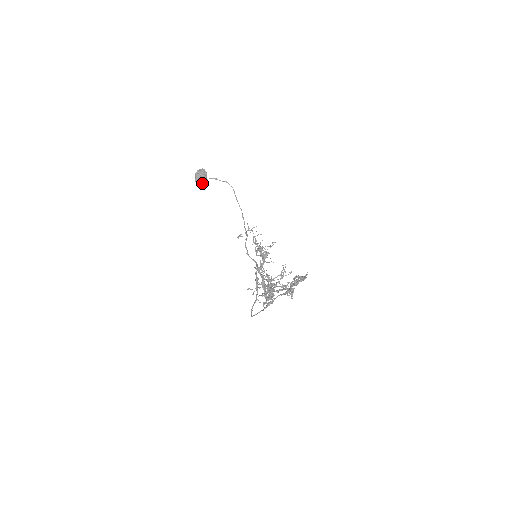
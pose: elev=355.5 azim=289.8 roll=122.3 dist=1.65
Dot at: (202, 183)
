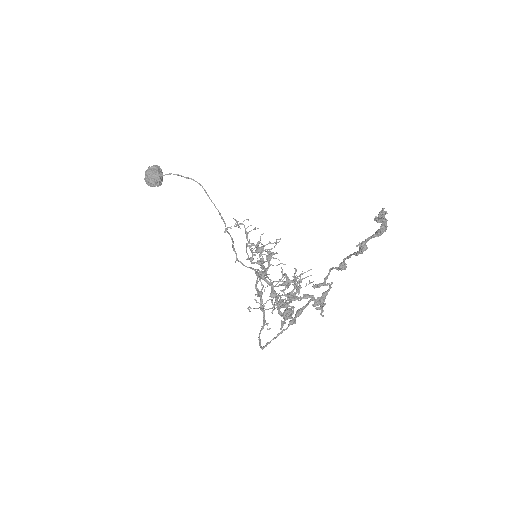
Dot at: (157, 181)
